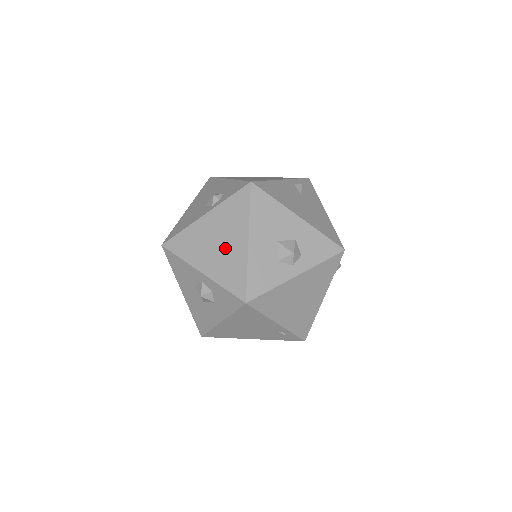
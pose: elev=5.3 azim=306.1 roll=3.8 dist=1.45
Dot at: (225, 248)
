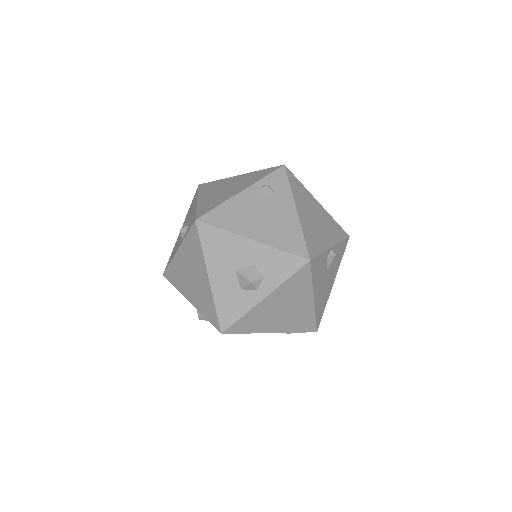
Dot at: (197, 283)
